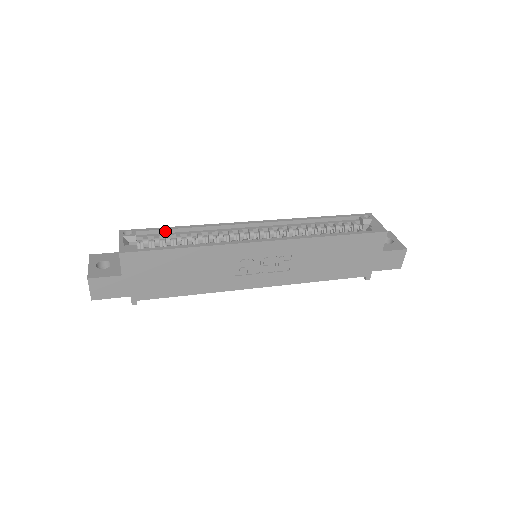
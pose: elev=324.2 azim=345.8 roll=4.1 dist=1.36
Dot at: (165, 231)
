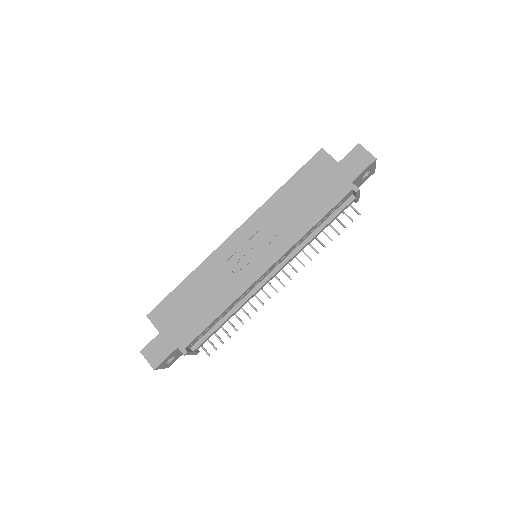
Dot at: occluded
